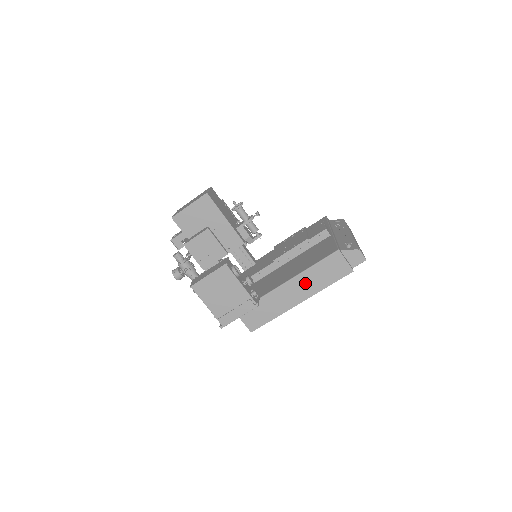
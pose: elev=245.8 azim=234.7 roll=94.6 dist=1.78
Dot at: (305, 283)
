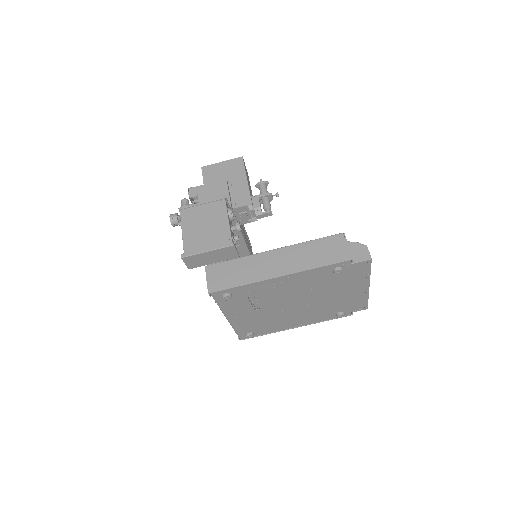
Dot at: (294, 256)
